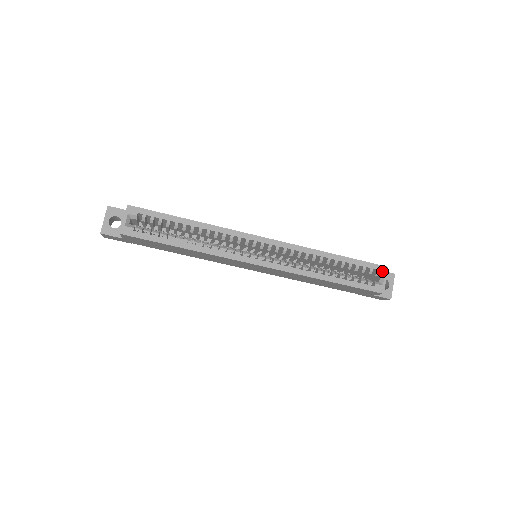
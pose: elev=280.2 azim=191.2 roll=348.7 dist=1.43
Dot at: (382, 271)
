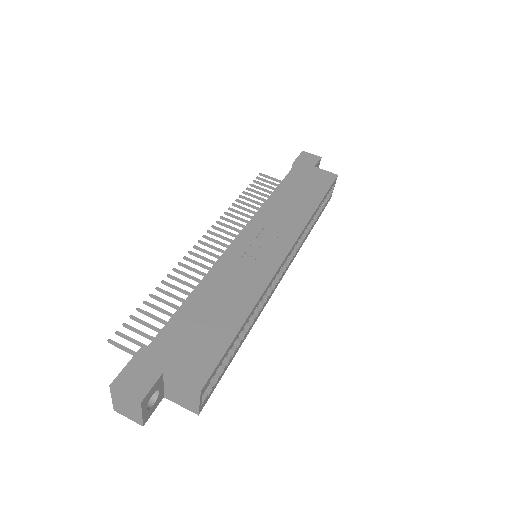
Dot at: occluded
